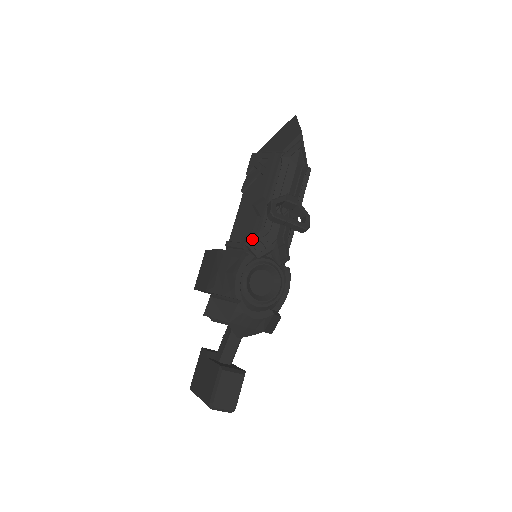
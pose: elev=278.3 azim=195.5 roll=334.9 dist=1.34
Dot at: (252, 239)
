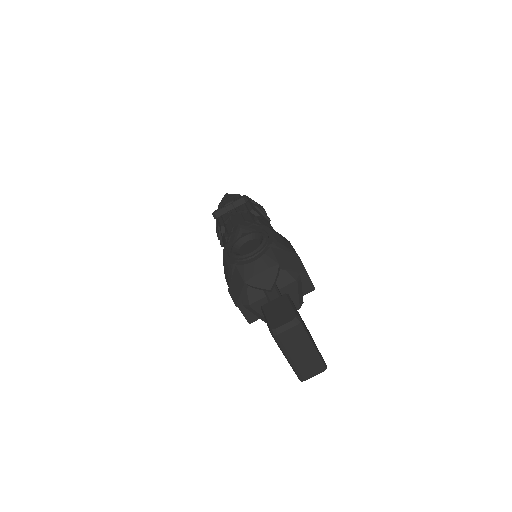
Dot at: (227, 241)
